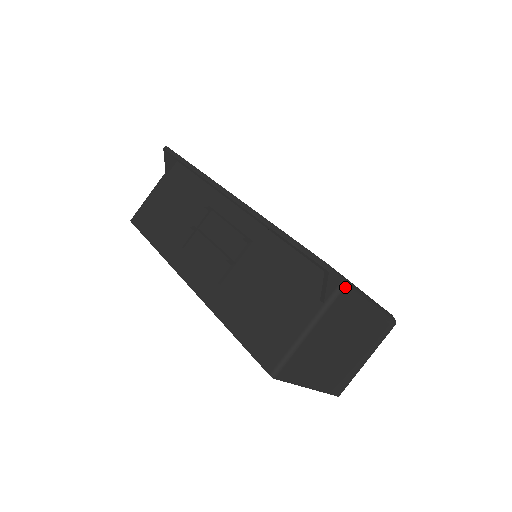
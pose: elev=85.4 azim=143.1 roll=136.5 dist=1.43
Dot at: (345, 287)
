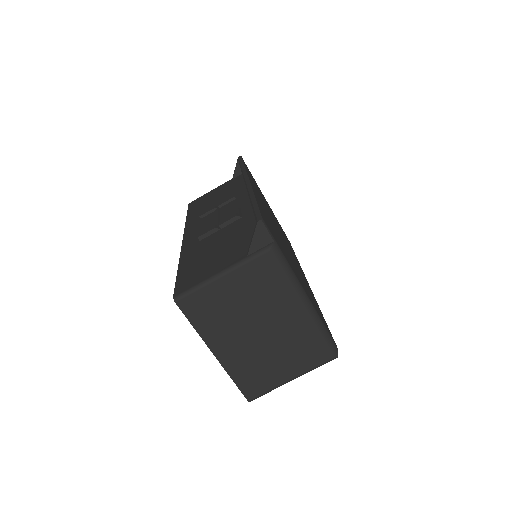
Dot at: (272, 250)
